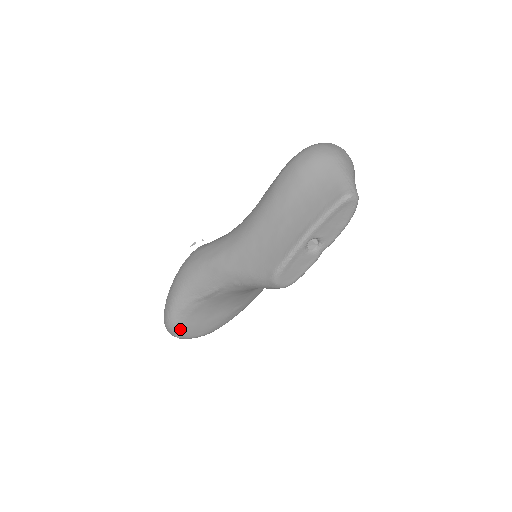
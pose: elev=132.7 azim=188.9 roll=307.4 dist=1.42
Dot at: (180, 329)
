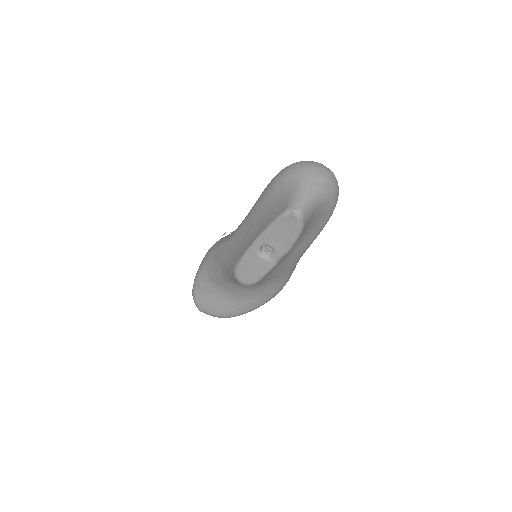
Dot at: (199, 303)
